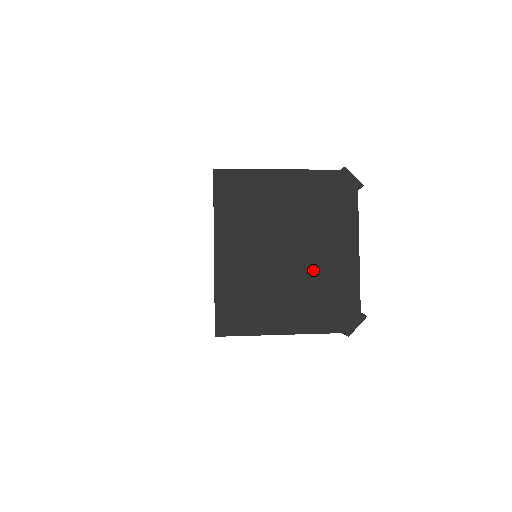
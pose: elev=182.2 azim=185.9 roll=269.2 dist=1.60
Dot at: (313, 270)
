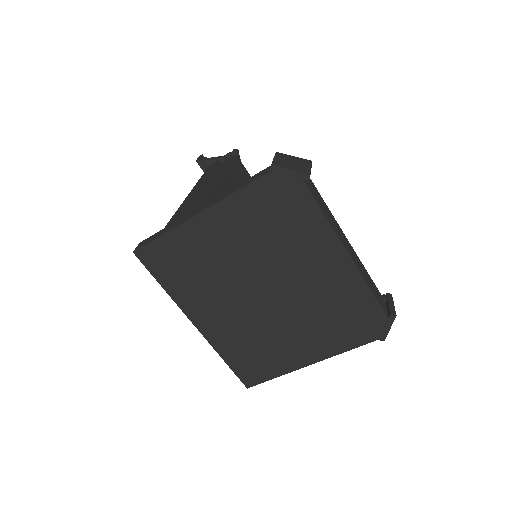
Dot at: (305, 298)
